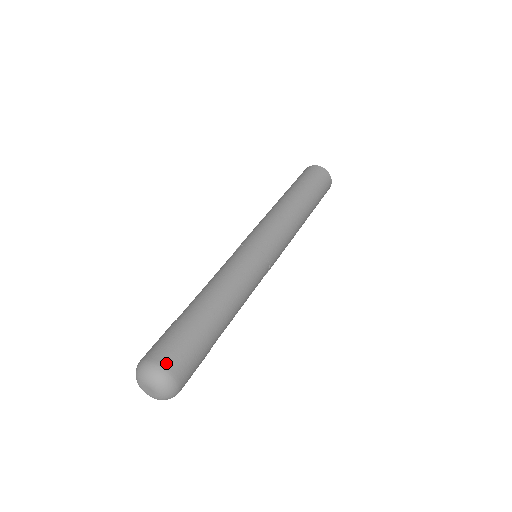
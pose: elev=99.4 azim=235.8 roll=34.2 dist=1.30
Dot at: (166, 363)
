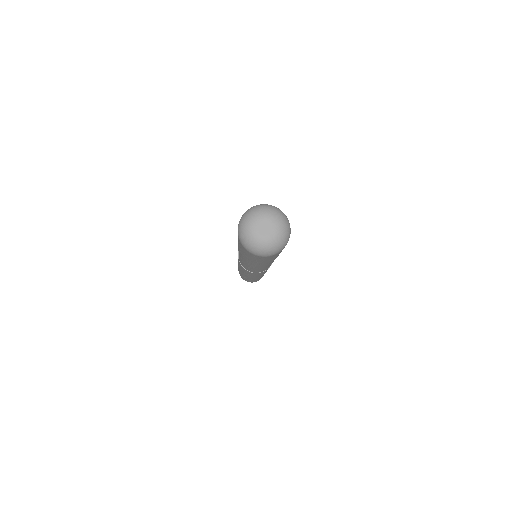
Dot at: occluded
